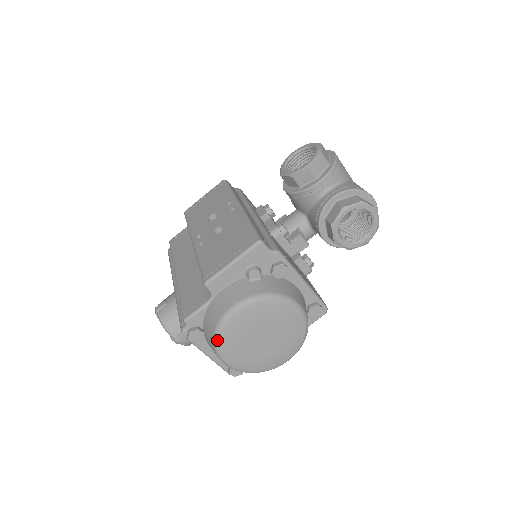
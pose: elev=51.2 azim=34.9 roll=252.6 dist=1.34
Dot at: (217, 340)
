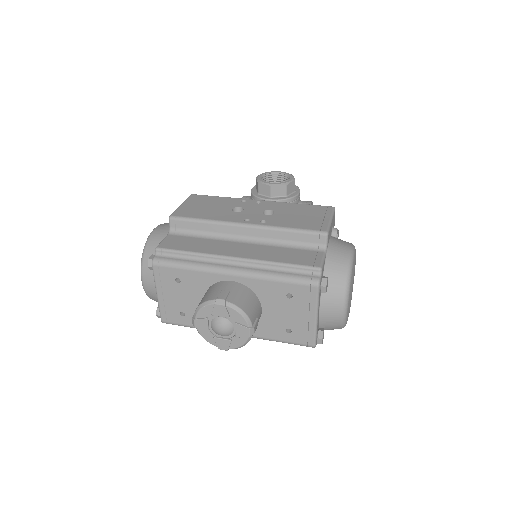
Dot at: (350, 280)
